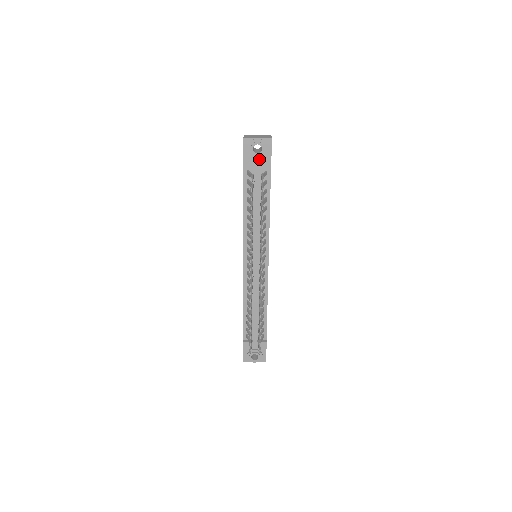
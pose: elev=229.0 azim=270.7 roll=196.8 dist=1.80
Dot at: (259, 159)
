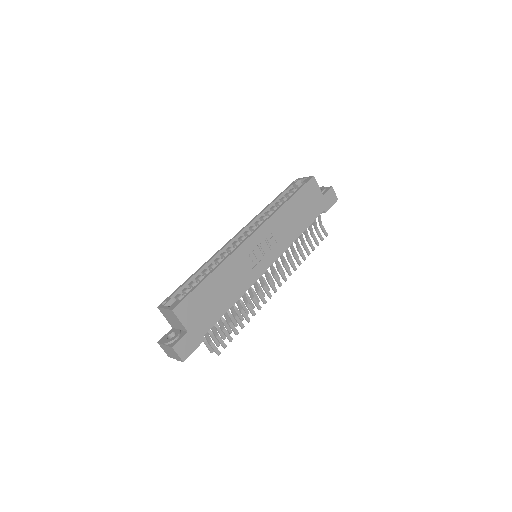
Dot at: occluded
